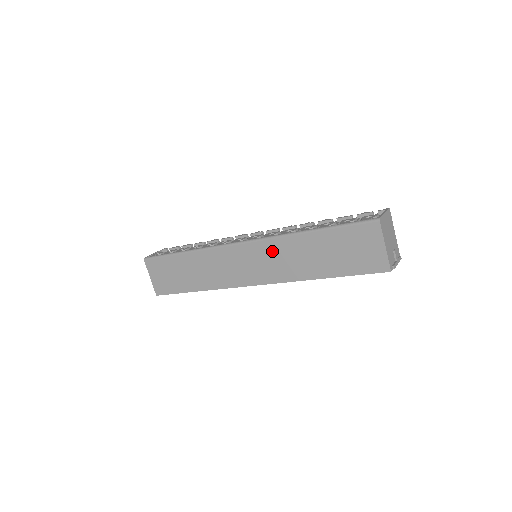
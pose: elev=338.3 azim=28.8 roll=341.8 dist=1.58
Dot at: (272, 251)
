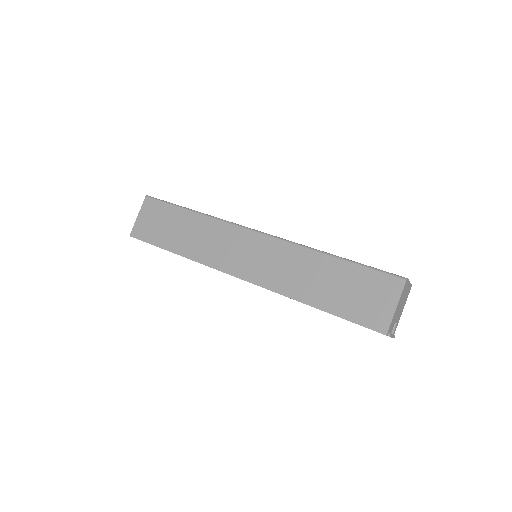
Dot at: (280, 254)
